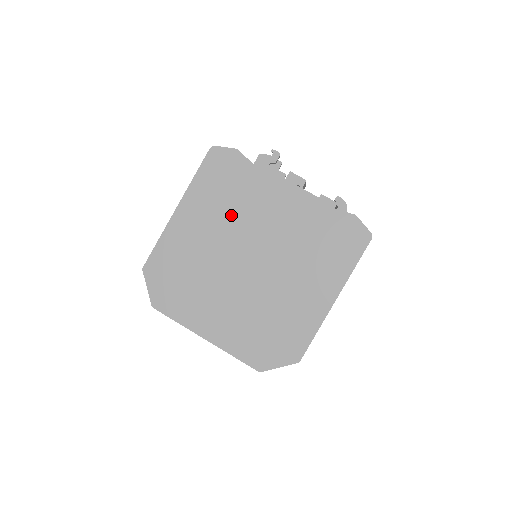
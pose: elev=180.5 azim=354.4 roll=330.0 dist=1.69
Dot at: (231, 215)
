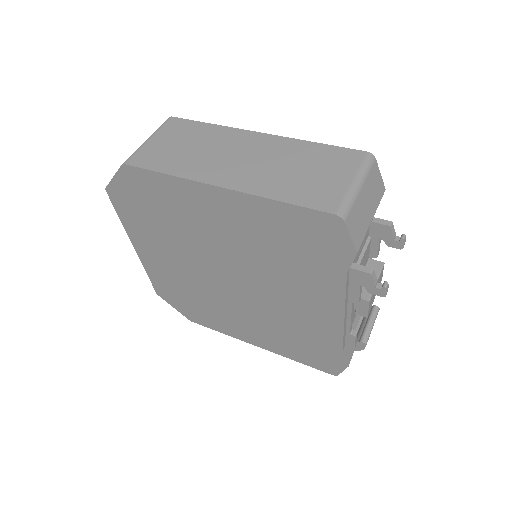
Dot at: (263, 256)
